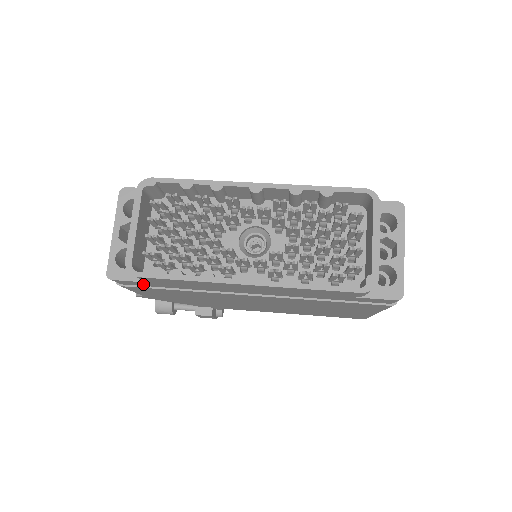
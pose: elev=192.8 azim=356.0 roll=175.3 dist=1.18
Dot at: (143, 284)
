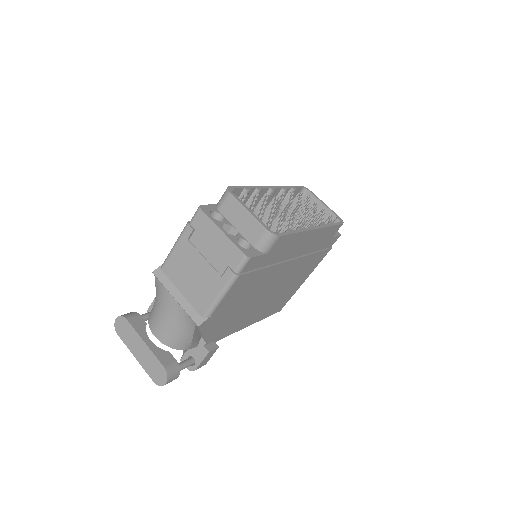
Dot at: (256, 264)
